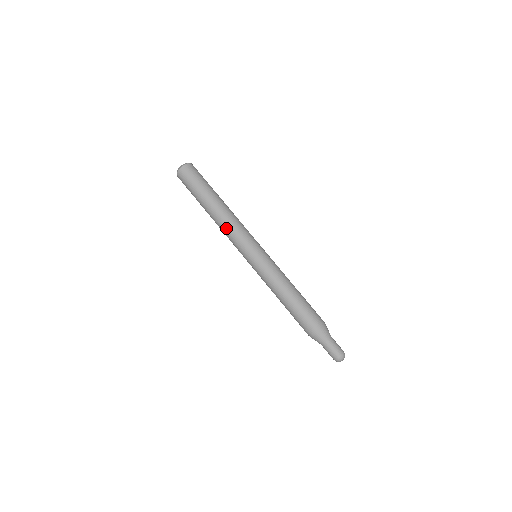
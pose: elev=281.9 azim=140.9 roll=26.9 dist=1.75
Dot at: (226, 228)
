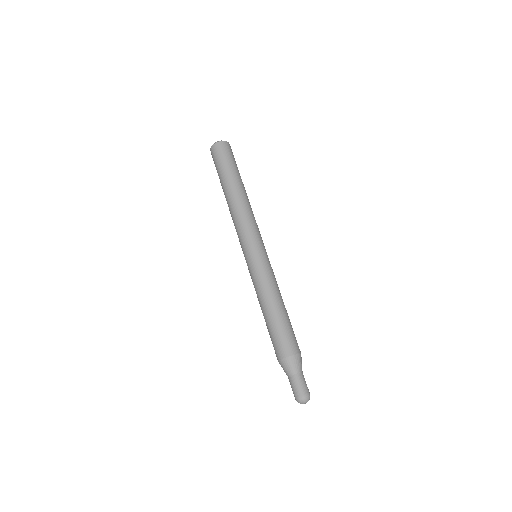
Dot at: (233, 220)
